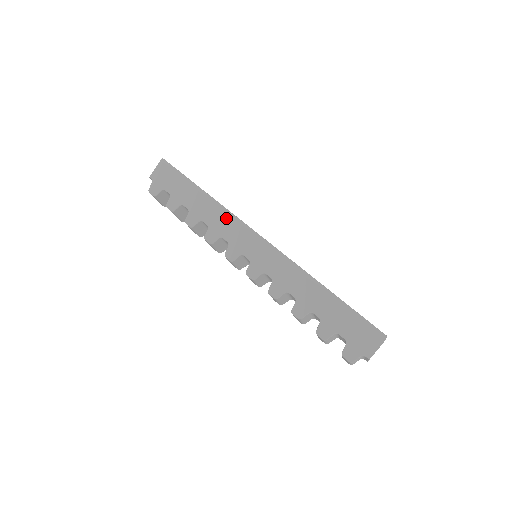
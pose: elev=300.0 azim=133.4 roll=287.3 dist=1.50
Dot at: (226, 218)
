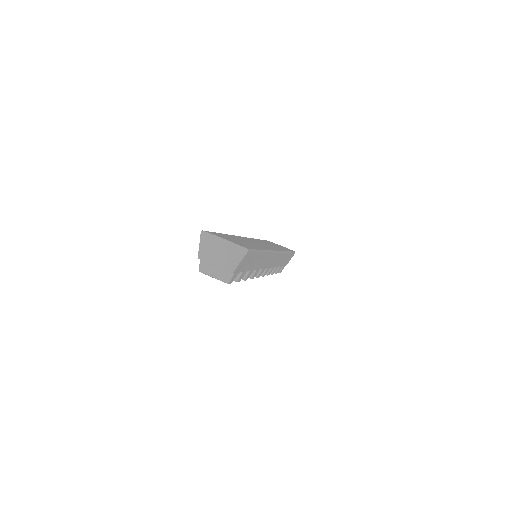
Dot at: occluded
